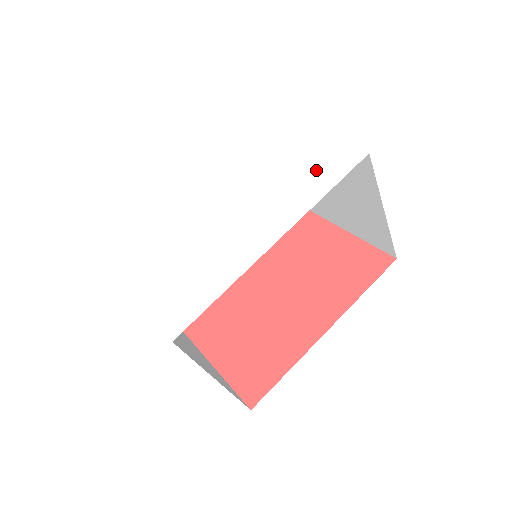
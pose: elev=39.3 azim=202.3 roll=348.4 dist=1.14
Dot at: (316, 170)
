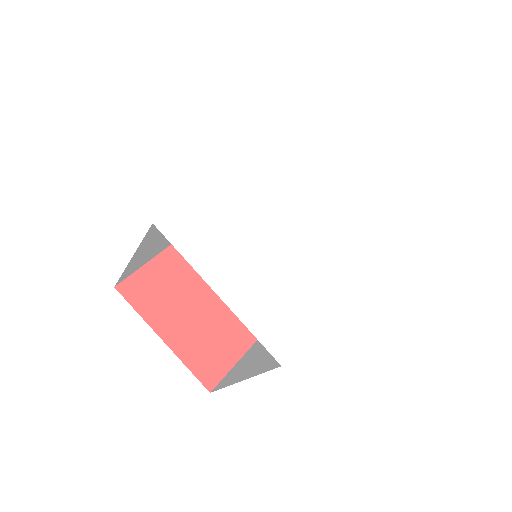
Dot at: (362, 222)
